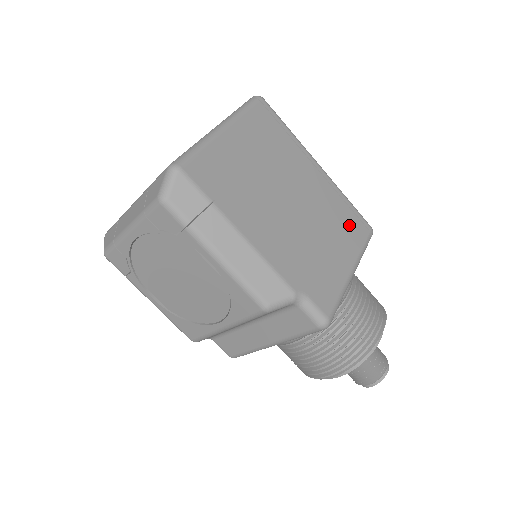
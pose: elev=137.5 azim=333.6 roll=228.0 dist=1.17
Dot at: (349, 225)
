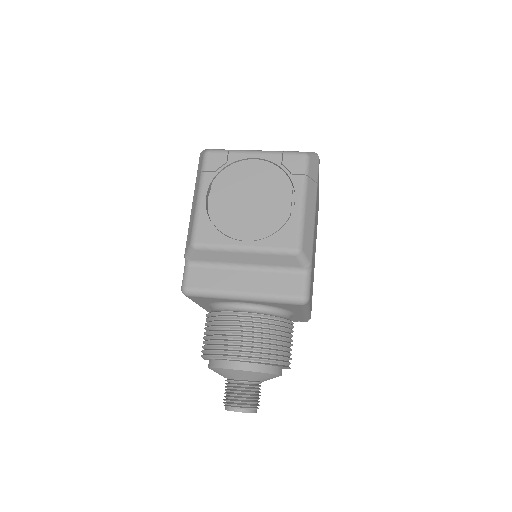
Dot at: occluded
